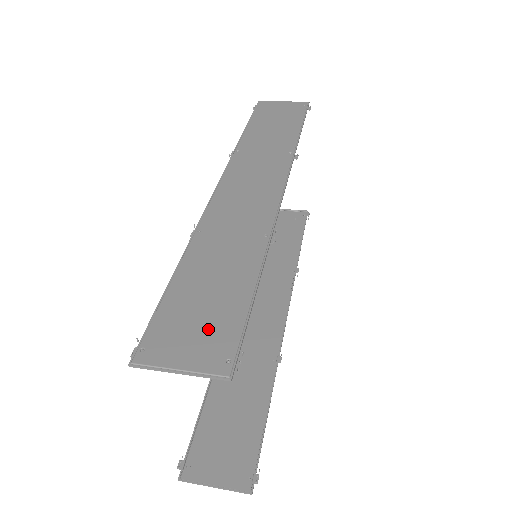
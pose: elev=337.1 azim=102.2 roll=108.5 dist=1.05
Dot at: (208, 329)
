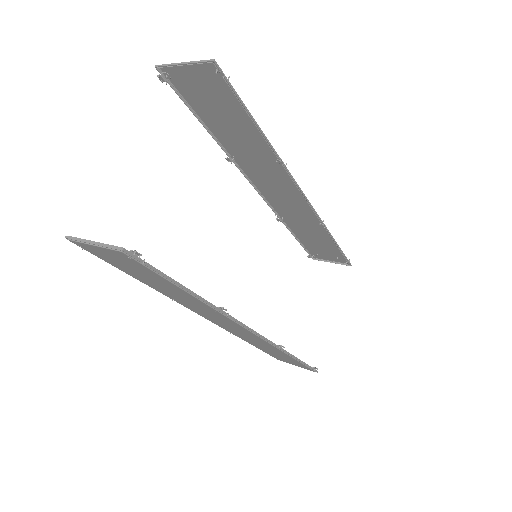
Dot at: (213, 90)
